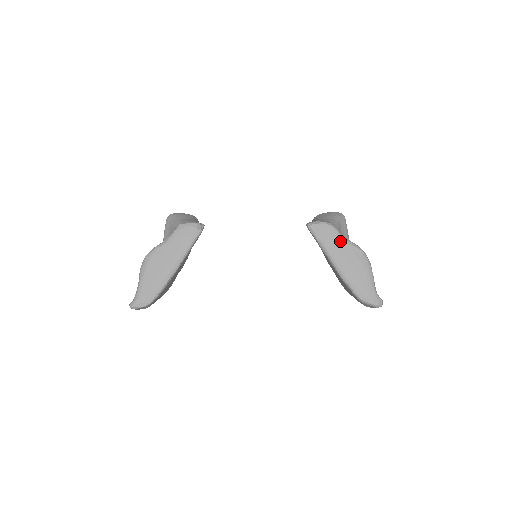
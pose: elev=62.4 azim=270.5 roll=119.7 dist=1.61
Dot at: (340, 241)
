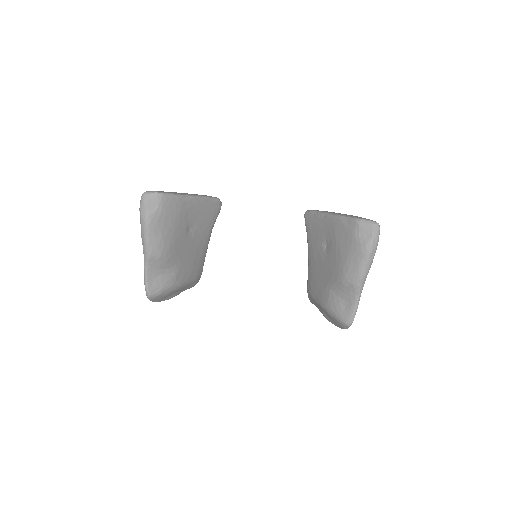
Dot at: occluded
